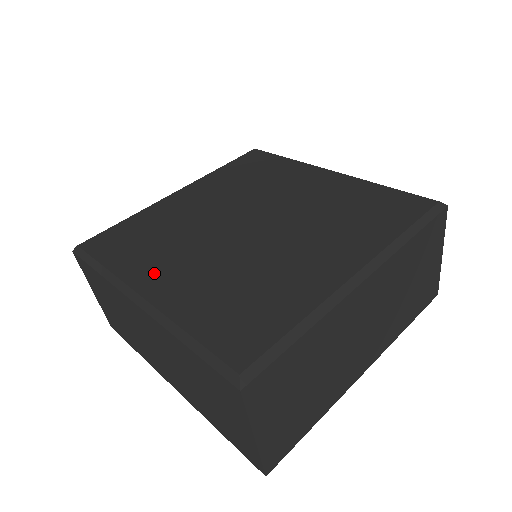
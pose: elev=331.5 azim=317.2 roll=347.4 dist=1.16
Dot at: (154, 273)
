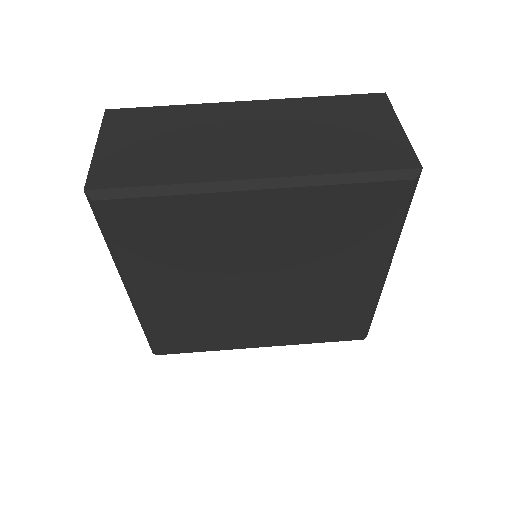
Dot at: (247, 339)
